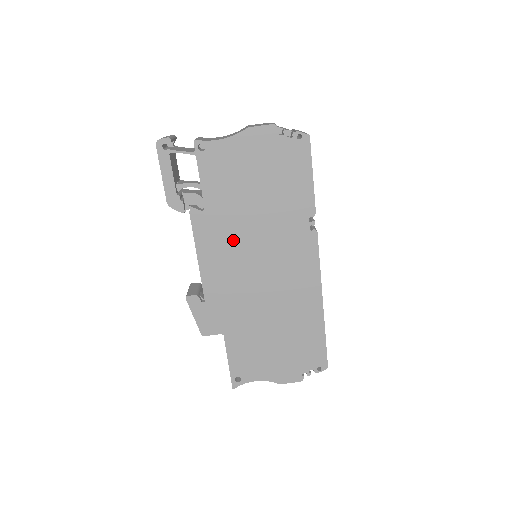
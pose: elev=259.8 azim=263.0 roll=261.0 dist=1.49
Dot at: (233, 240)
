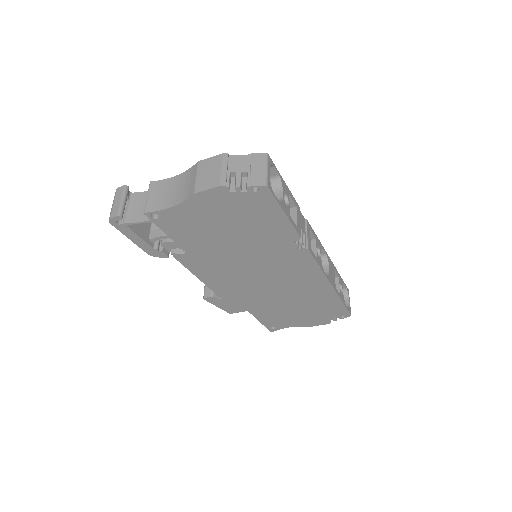
Dot at: (225, 265)
